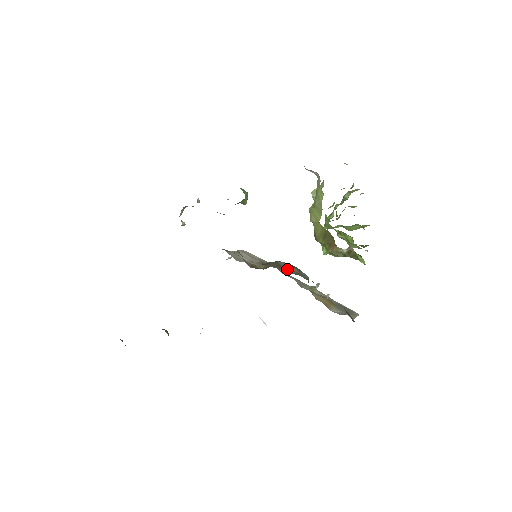
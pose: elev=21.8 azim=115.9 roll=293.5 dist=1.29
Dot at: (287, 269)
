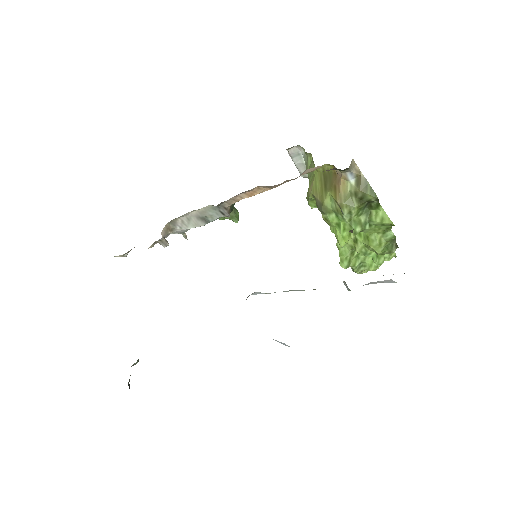
Dot at: occluded
